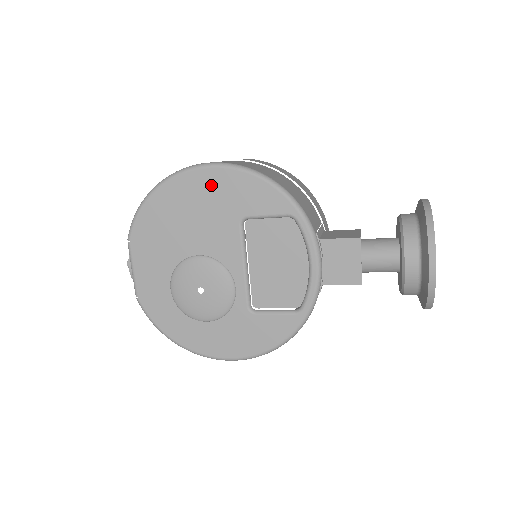
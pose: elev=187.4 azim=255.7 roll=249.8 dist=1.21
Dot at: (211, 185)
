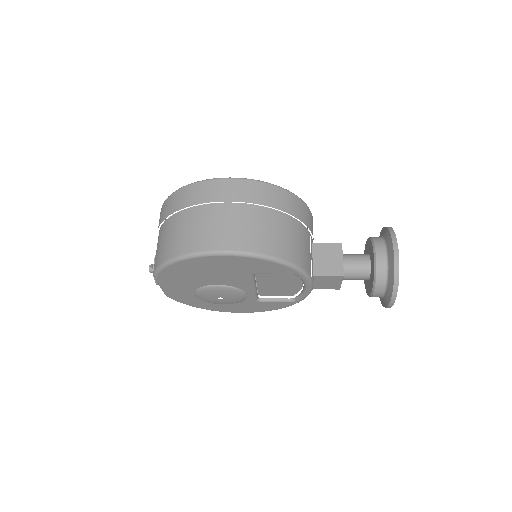
Dot at: (227, 262)
